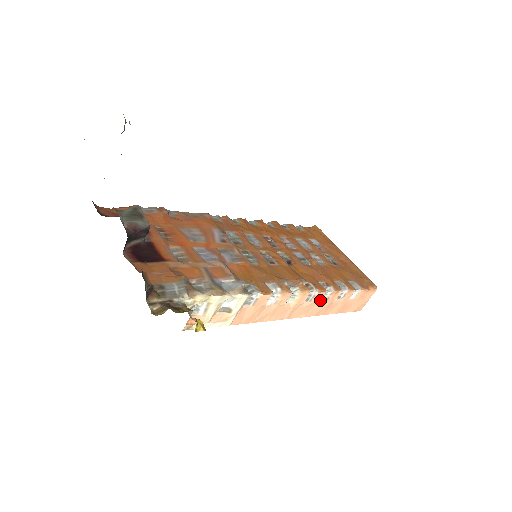
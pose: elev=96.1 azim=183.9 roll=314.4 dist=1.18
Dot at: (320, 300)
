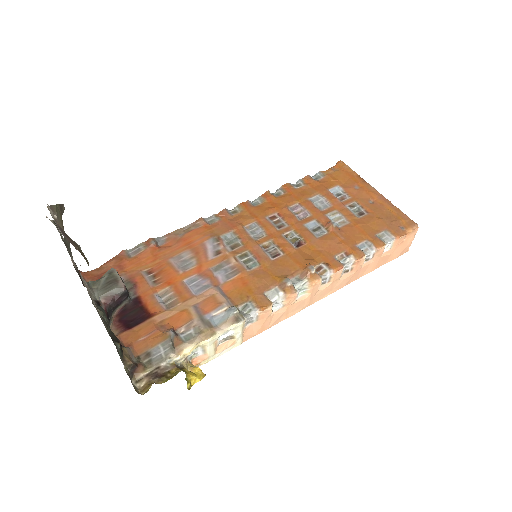
Dot at: (342, 274)
